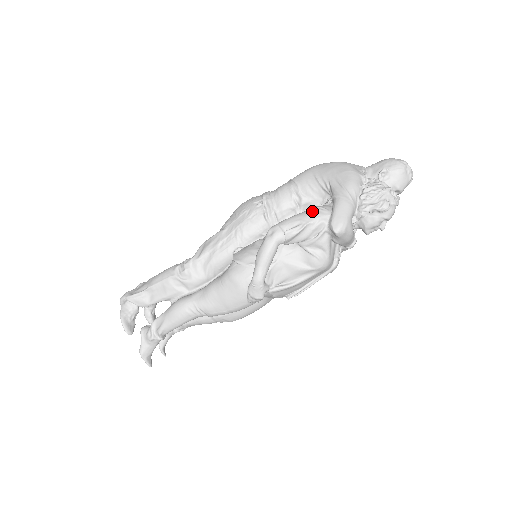
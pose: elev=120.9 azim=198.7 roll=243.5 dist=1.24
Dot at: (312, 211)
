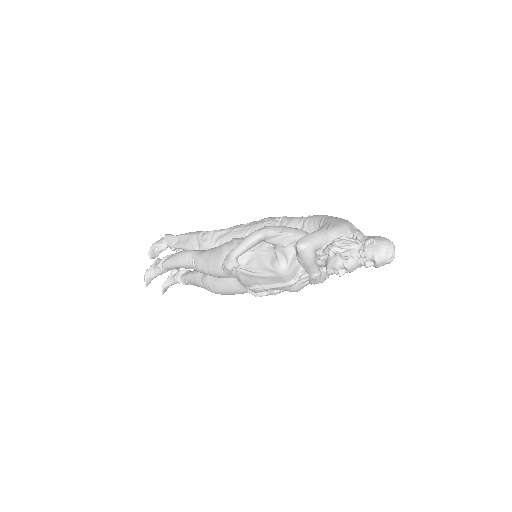
Dot at: (295, 228)
